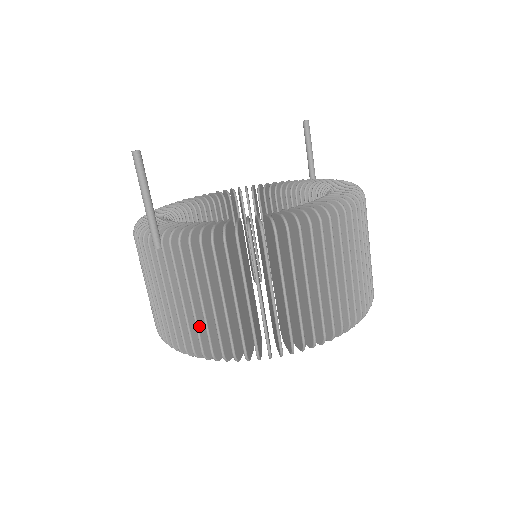
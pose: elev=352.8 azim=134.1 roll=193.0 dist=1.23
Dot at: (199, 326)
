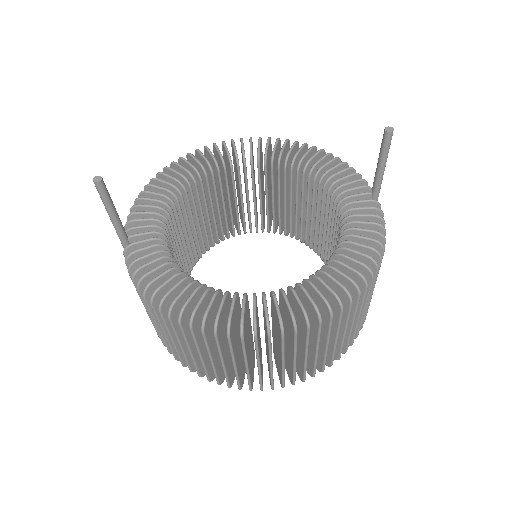
Dot at: occluded
